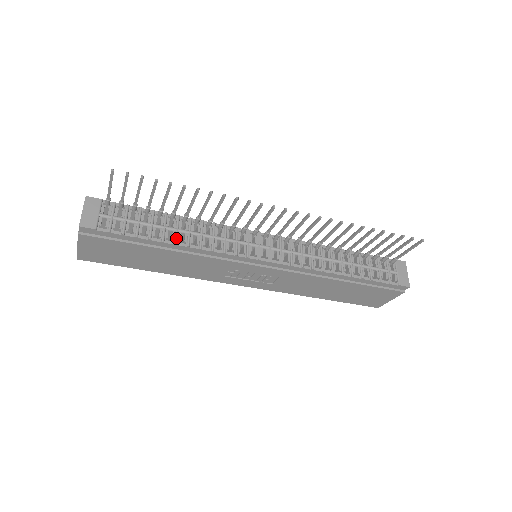
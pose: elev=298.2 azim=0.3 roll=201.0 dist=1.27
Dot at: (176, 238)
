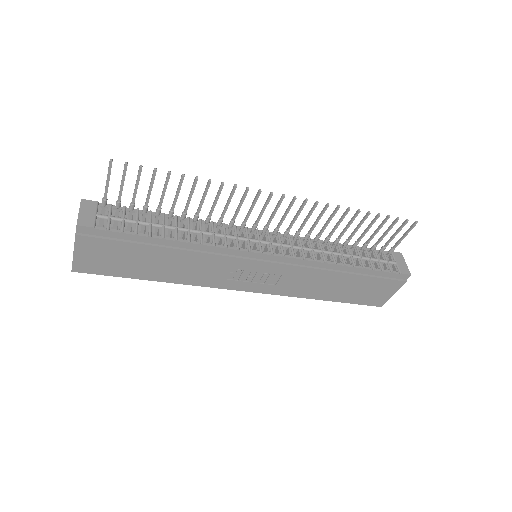
Dot at: (176, 235)
